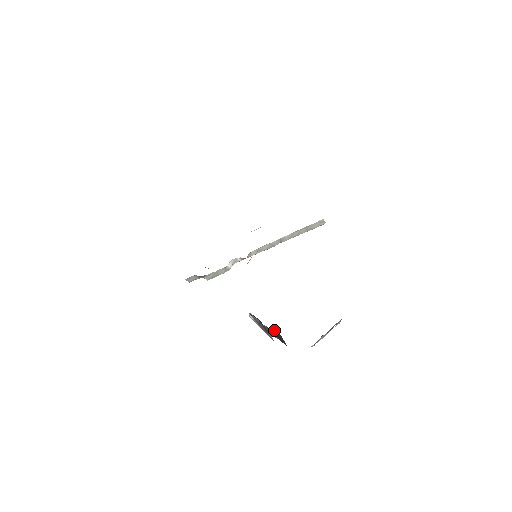
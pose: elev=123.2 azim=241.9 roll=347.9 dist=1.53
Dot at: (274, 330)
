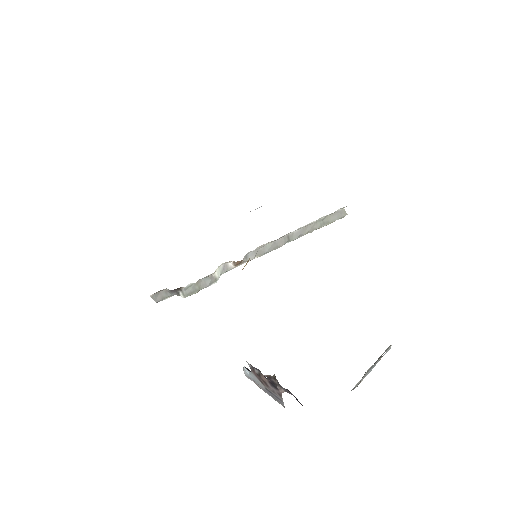
Dot at: occluded
